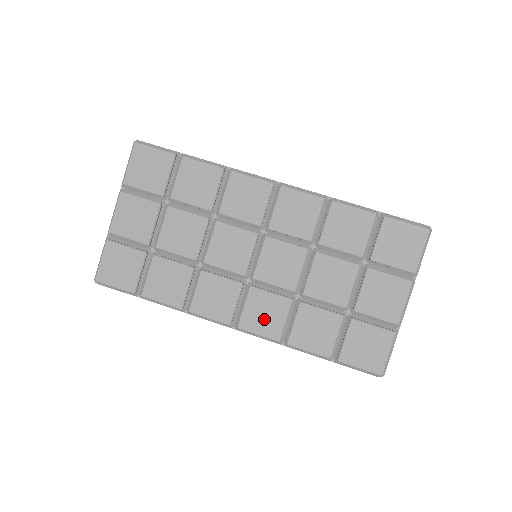
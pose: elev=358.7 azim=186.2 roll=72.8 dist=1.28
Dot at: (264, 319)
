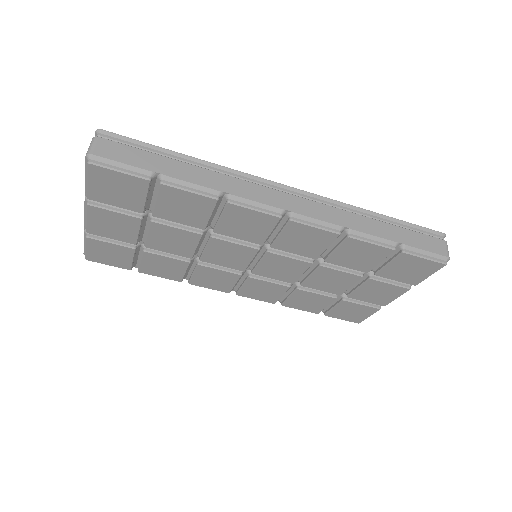
Dot at: (262, 293)
